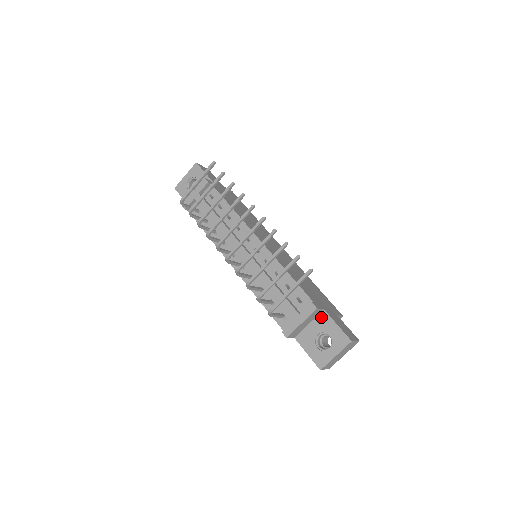
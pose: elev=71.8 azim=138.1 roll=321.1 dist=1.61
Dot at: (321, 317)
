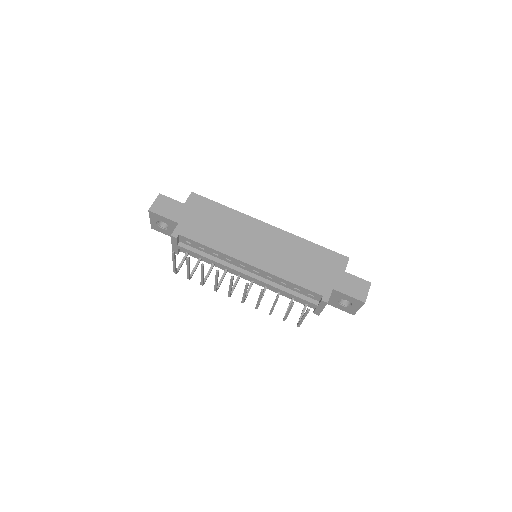
Dot at: (334, 293)
